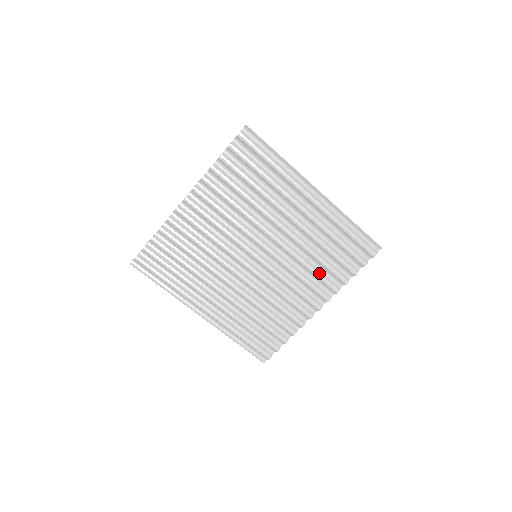
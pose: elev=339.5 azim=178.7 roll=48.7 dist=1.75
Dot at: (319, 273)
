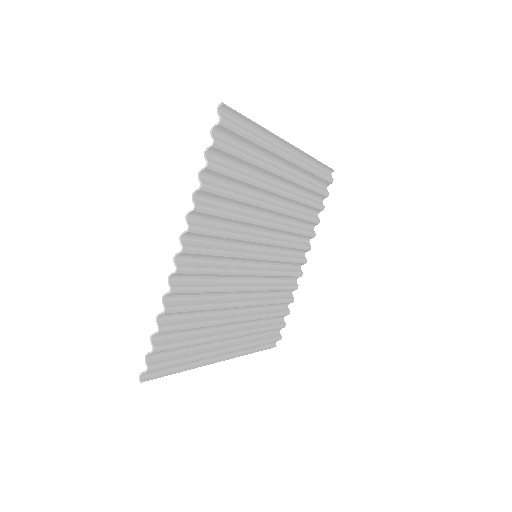
Dot at: (302, 230)
